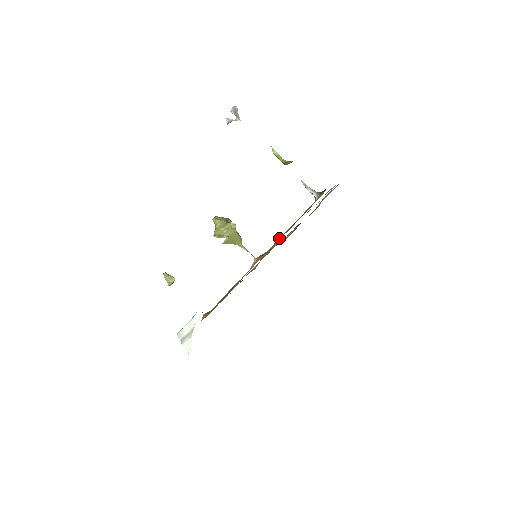
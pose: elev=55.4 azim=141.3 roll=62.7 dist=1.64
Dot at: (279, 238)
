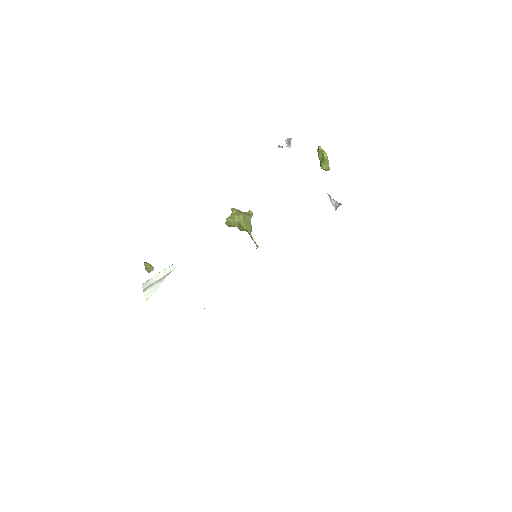
Dot at: occluded
